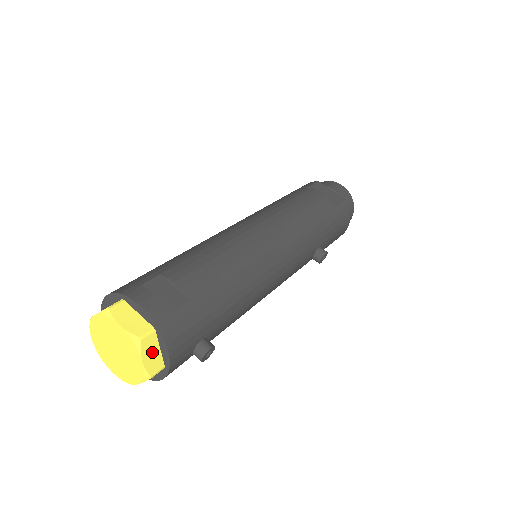
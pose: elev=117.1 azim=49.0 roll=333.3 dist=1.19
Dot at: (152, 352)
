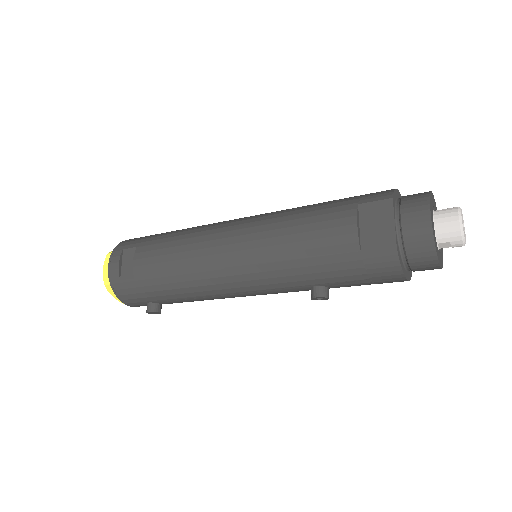
Dot at: occluded
